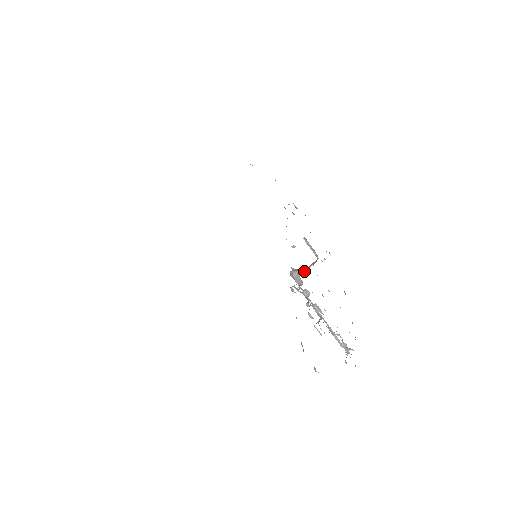
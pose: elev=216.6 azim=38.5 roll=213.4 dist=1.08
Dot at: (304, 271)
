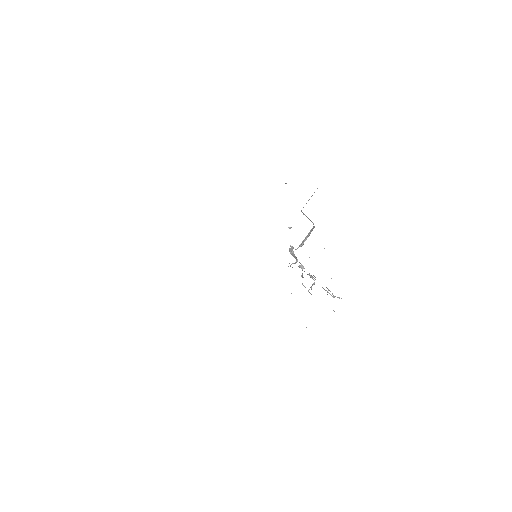
Dot at: (300, 246)
